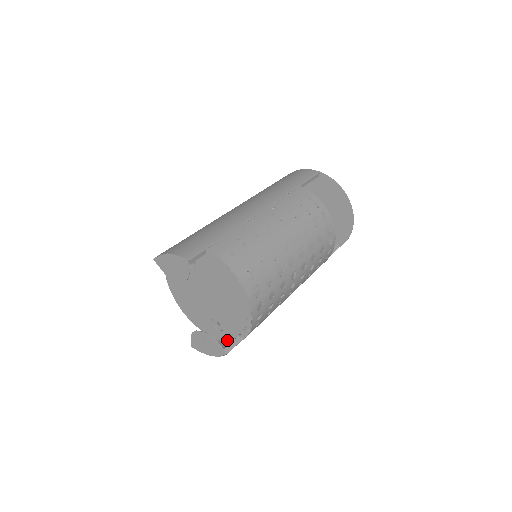
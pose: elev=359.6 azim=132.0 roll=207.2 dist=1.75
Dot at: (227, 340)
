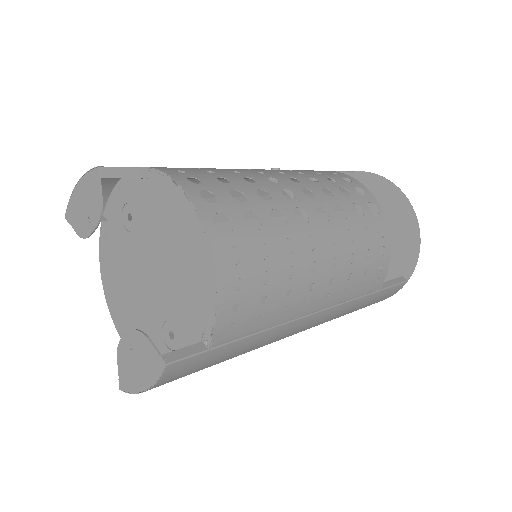
Dot at: occluded
